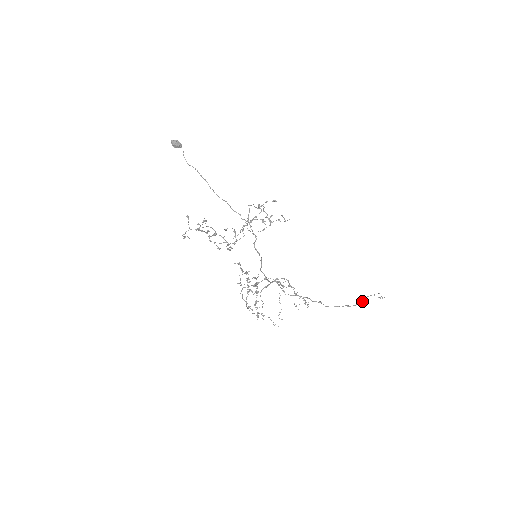
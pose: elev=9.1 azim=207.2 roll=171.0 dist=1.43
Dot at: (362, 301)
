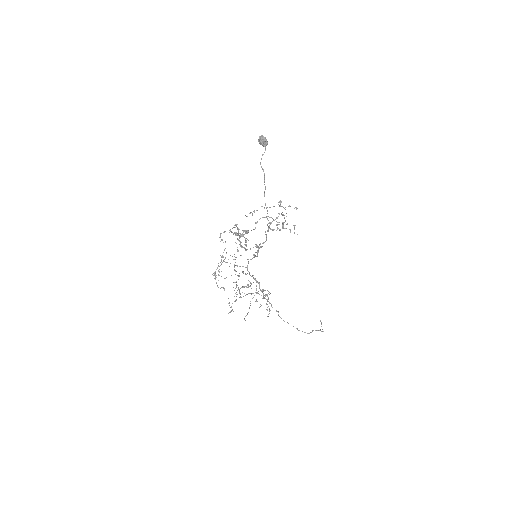
Dot at: occluded
